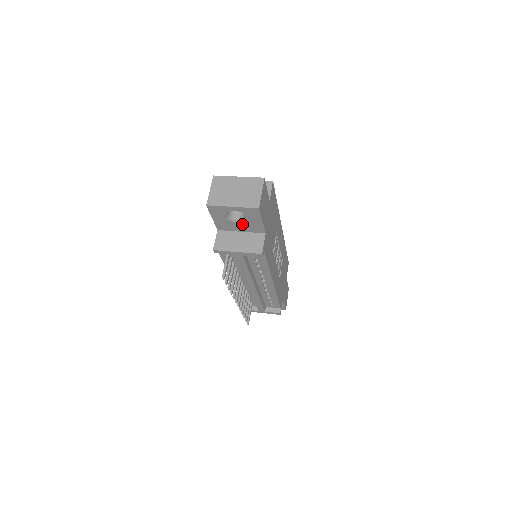
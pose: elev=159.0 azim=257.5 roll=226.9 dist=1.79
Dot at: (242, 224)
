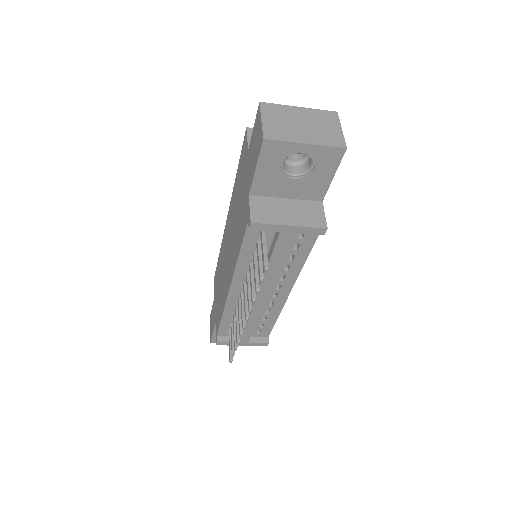
Dot at: (297, 182)
